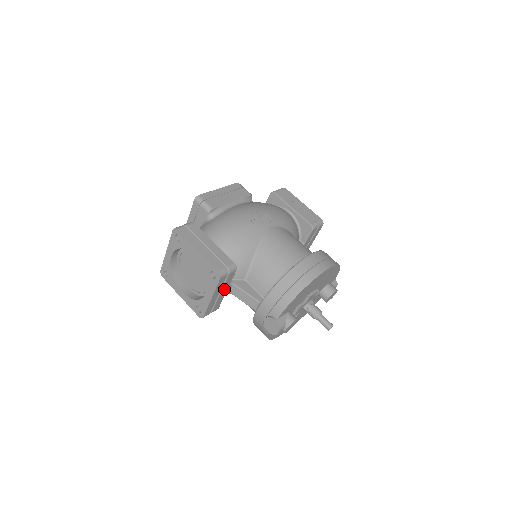
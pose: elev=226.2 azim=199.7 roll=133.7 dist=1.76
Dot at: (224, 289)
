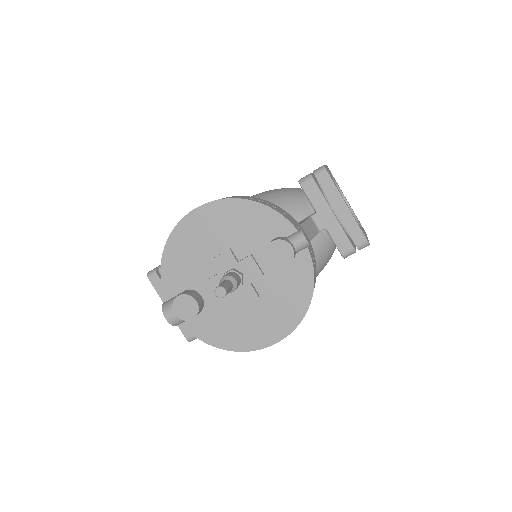
Dot at: occluded
